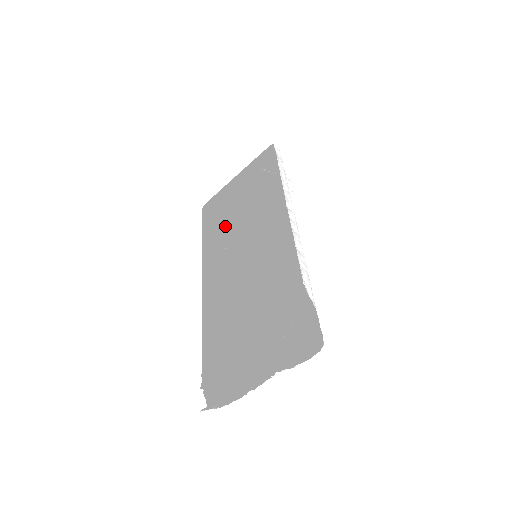
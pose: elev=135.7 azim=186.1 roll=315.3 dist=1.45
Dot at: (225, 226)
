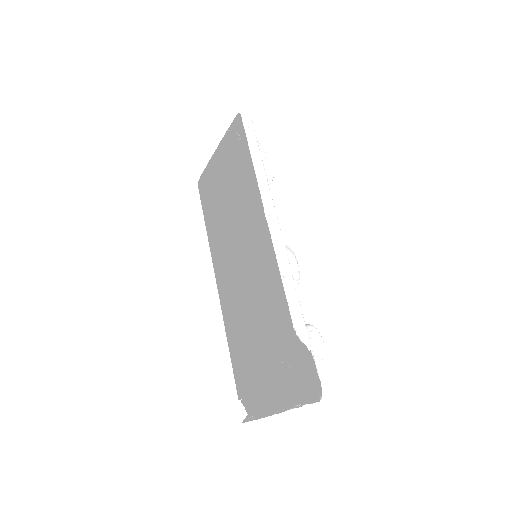
Dot at: (224, 205)
